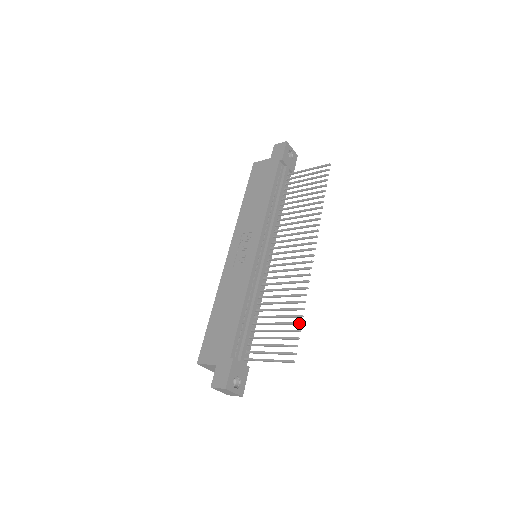
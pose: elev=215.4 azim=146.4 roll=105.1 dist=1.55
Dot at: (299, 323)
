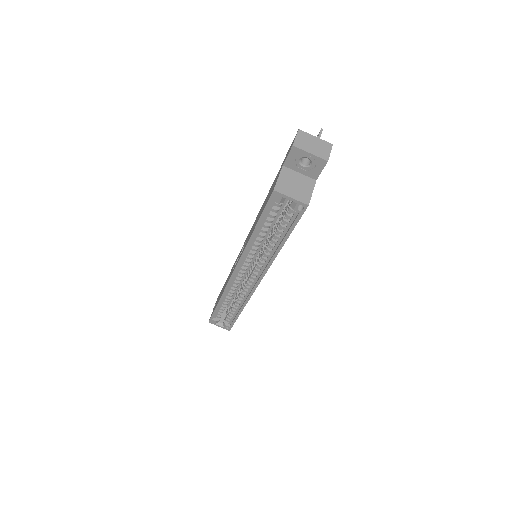
Dot at: occluded
